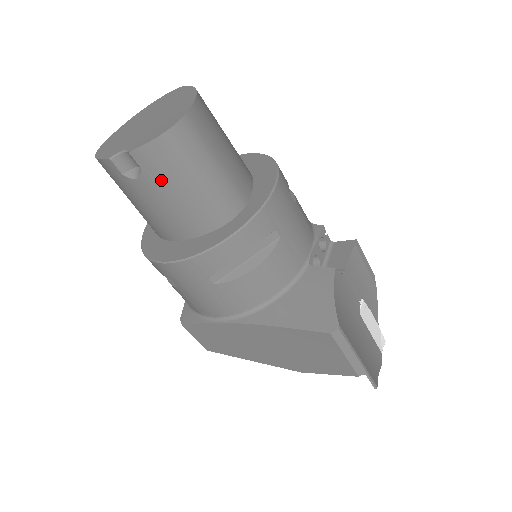
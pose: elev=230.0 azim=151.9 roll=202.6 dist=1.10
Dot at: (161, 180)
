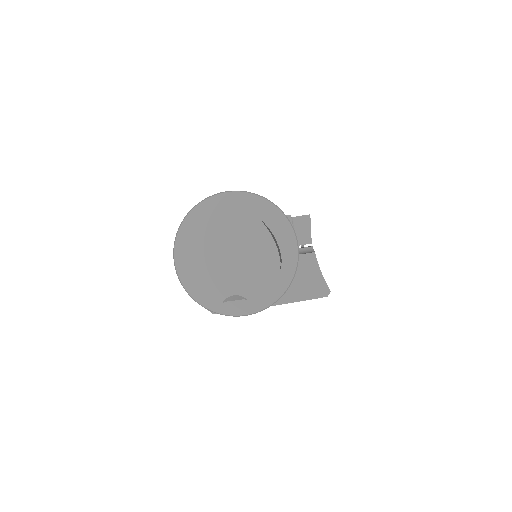
Dot at: occluded
